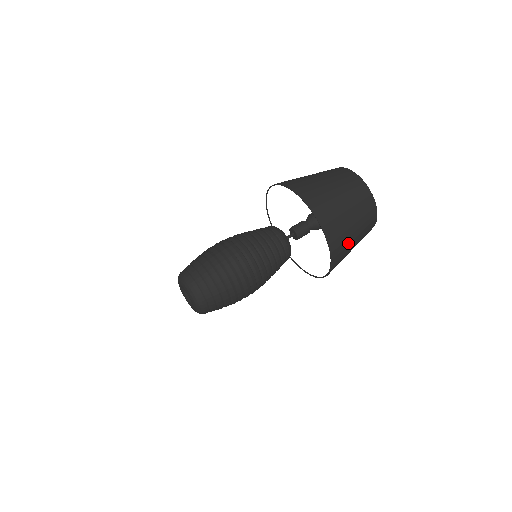
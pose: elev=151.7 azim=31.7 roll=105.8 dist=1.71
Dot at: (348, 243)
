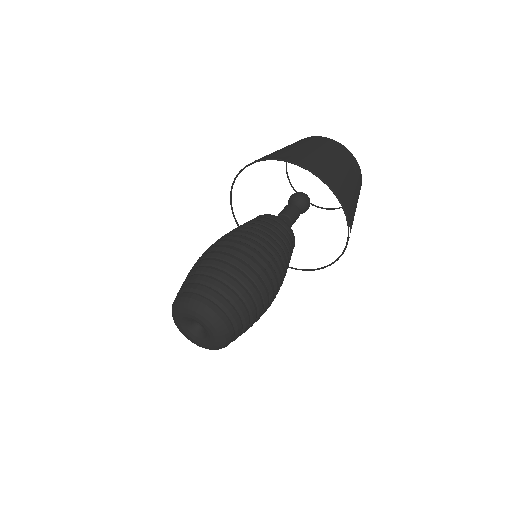
Dot at: occluded
